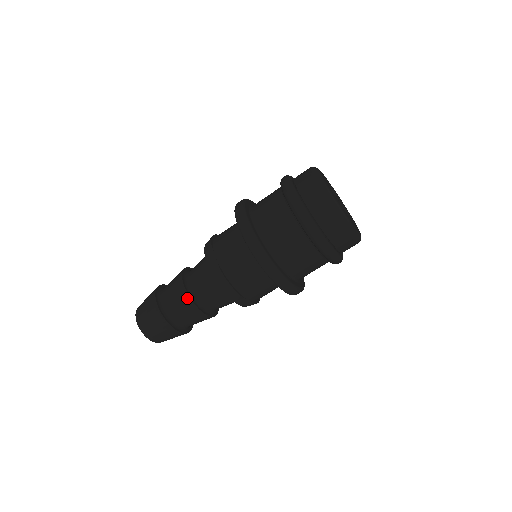
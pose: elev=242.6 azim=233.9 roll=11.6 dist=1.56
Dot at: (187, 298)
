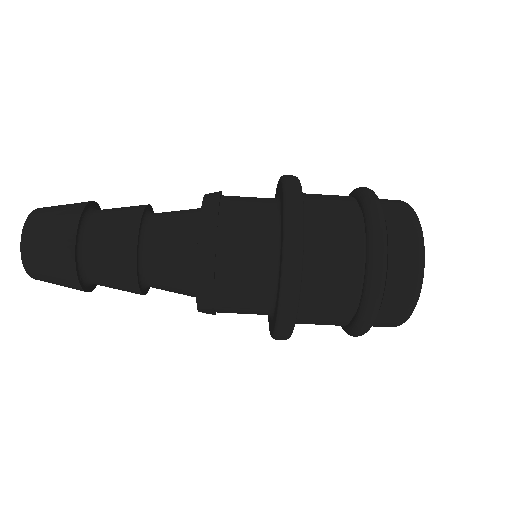
Dot at: (132, 261)
